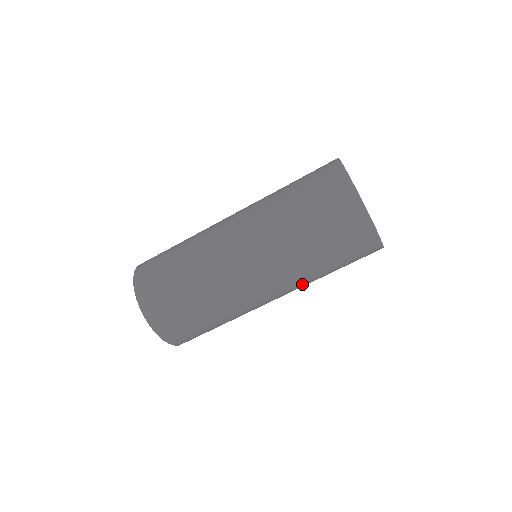
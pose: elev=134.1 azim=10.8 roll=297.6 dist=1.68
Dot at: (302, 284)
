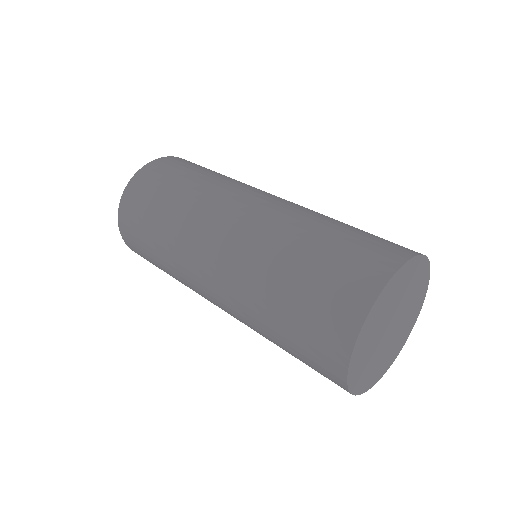
Dot at: (246, 321)
